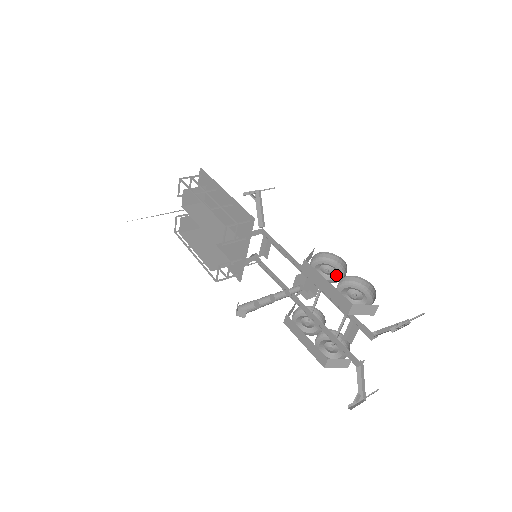
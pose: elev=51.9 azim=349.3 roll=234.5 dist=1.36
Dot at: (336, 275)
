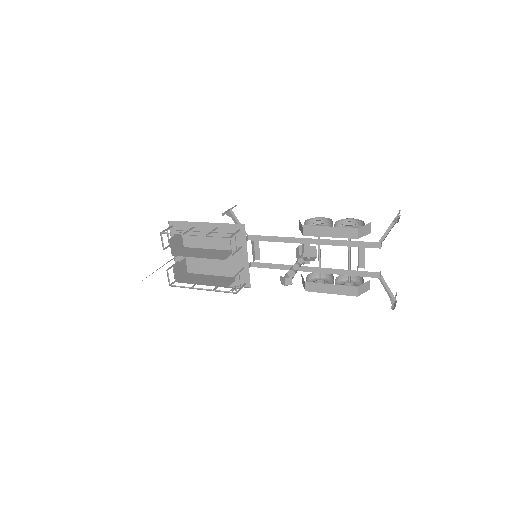
Dot at: occluded
